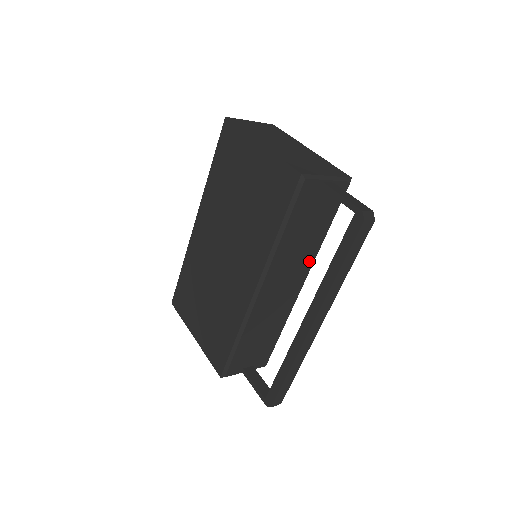
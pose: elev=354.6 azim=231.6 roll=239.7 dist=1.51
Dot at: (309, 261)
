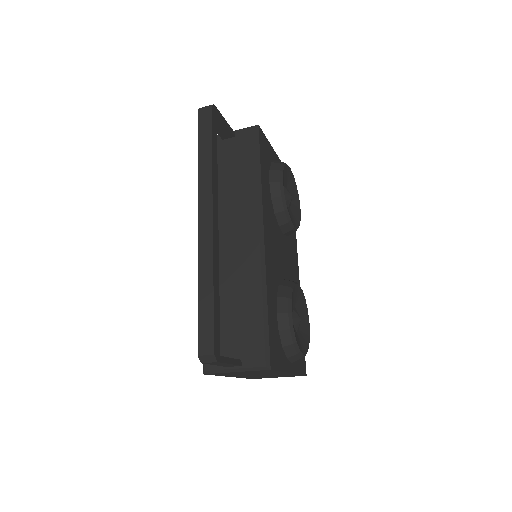
Dot at: (251, 206)
